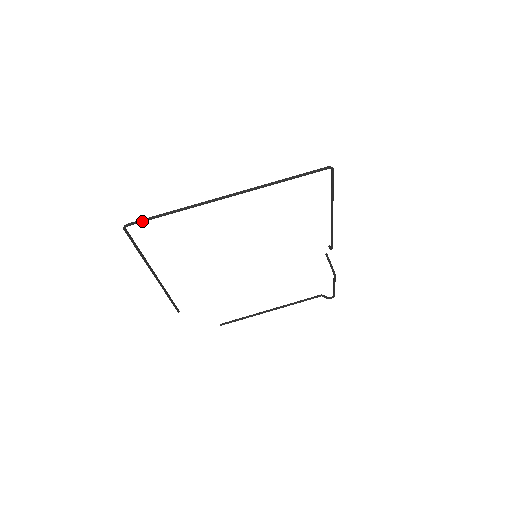
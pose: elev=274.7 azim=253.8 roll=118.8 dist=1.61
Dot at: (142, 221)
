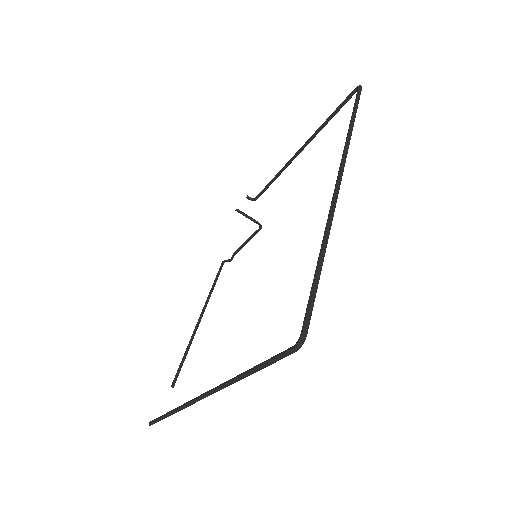
Dot at: (312, 307)
